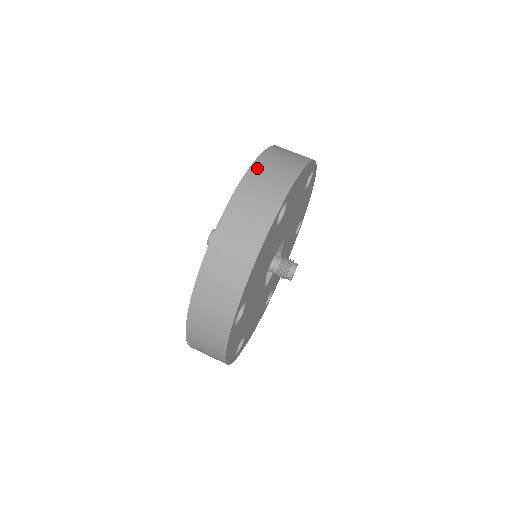
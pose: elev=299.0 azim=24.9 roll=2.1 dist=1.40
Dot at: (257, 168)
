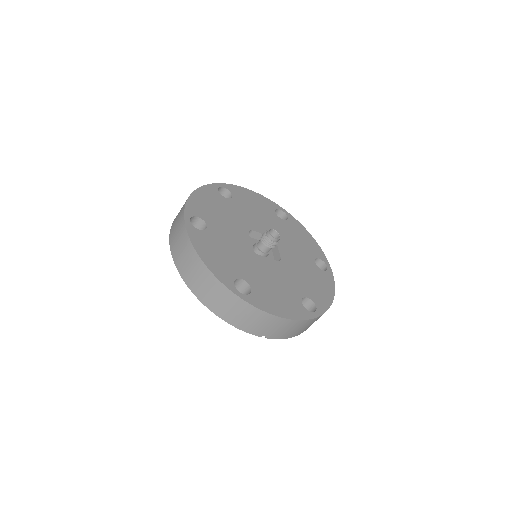
Dot at: (172, 226)
